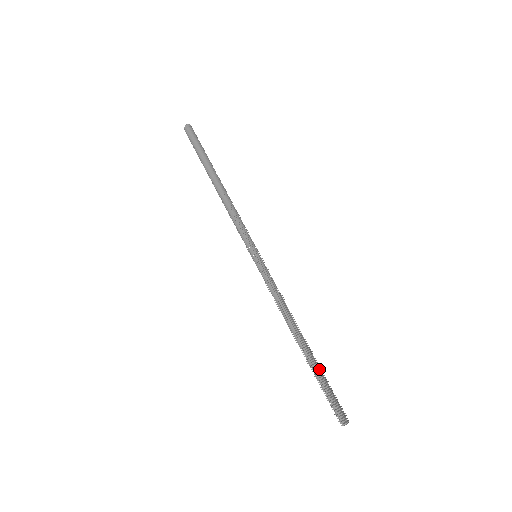
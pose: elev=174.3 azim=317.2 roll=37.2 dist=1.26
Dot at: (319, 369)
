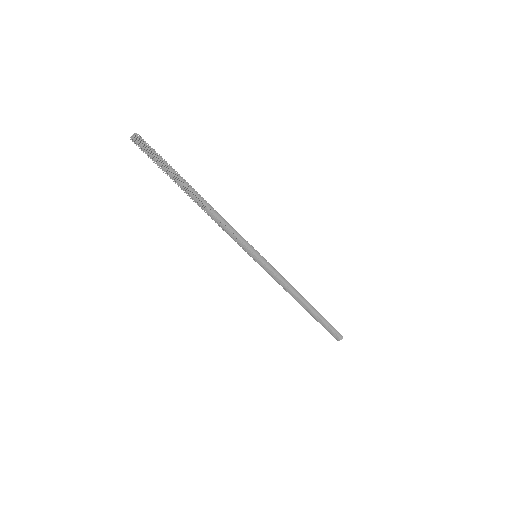
Dot at: (321, 317)
